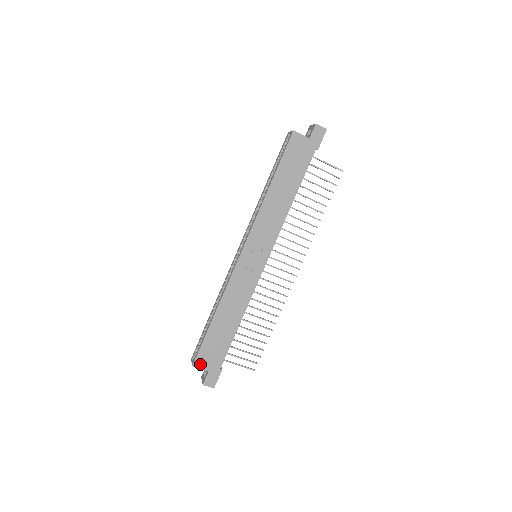
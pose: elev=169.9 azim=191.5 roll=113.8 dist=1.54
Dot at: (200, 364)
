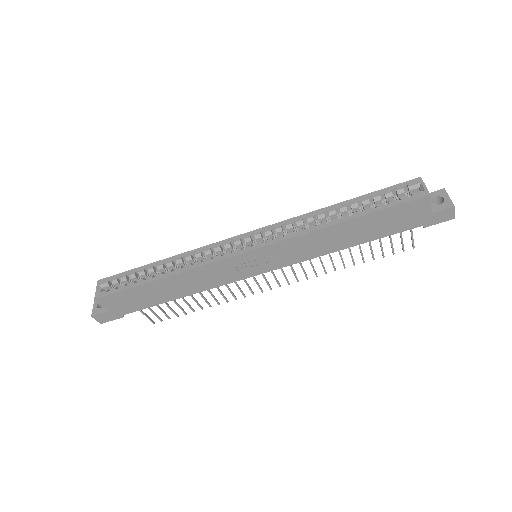
Dot at: (105, 302)
